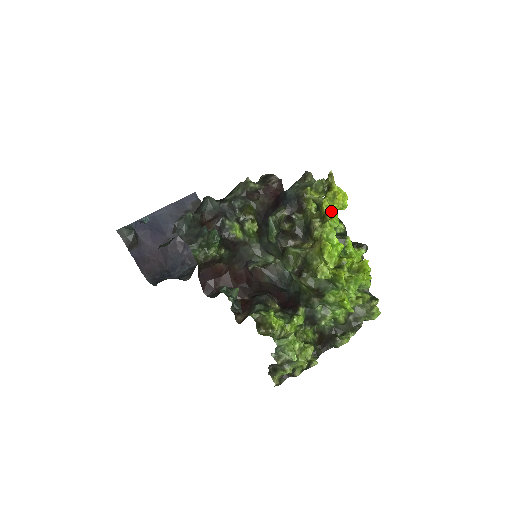
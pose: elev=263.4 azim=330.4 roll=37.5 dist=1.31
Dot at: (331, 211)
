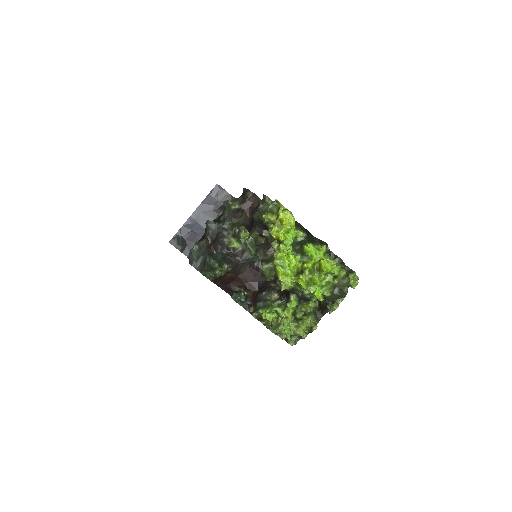
Dot at: (280, 238)
